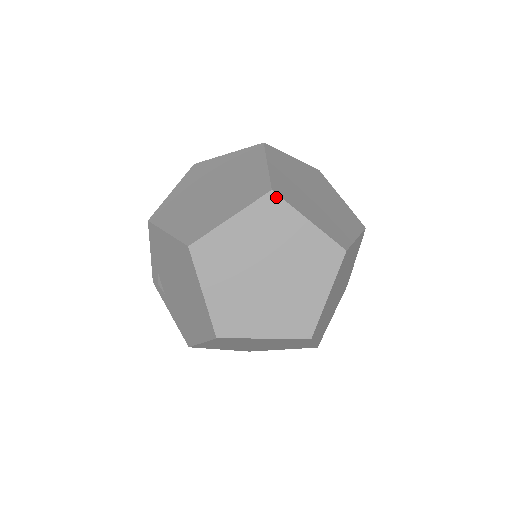
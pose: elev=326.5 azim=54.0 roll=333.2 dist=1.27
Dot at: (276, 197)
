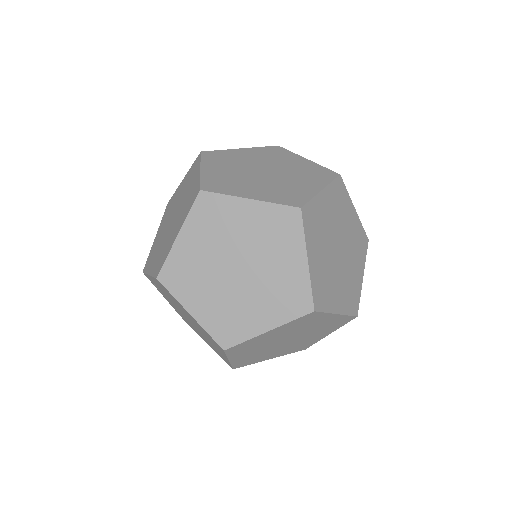
Dot at: (316, 313)
